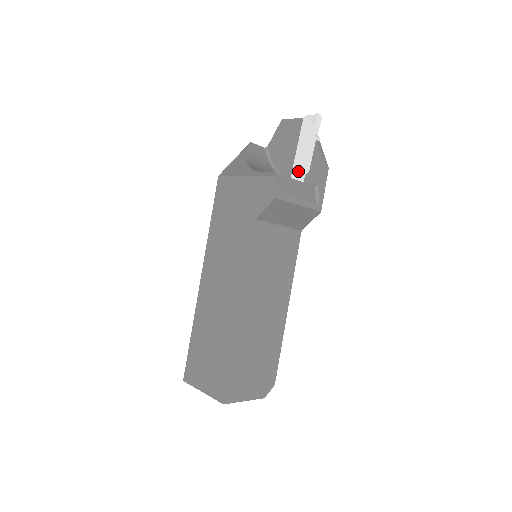
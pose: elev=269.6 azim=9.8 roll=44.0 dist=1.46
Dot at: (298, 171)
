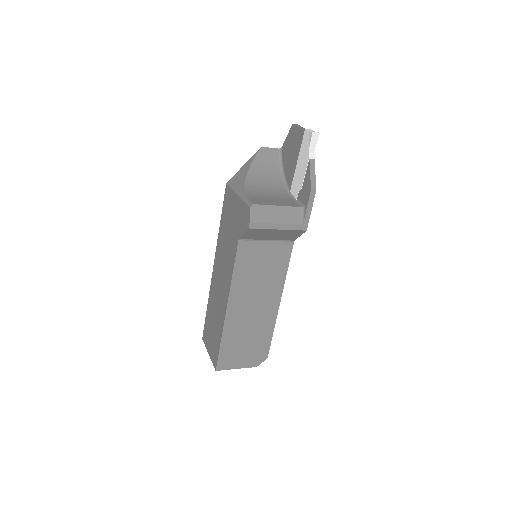
Dot at: (295, 185)
